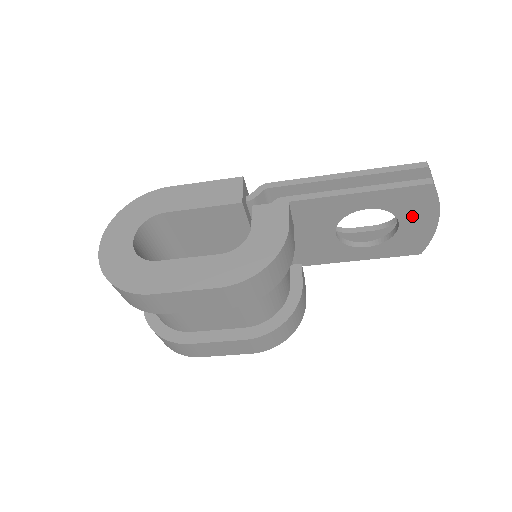
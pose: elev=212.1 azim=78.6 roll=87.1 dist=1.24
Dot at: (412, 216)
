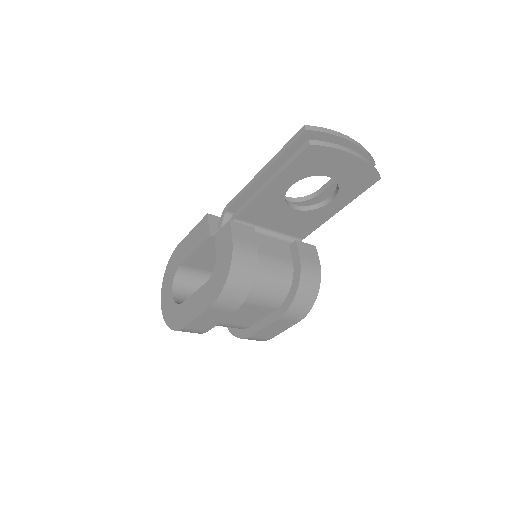
Dot at: (330, 167)
